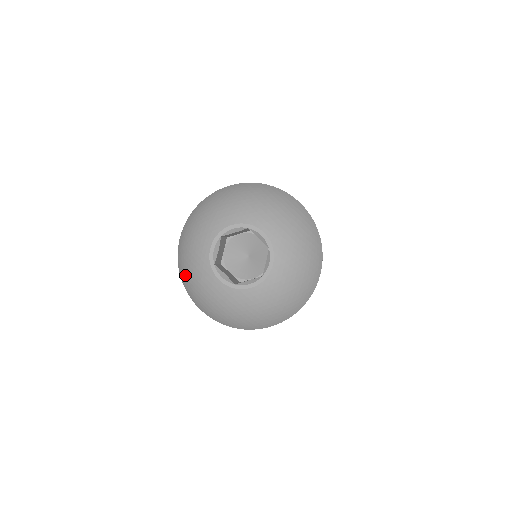
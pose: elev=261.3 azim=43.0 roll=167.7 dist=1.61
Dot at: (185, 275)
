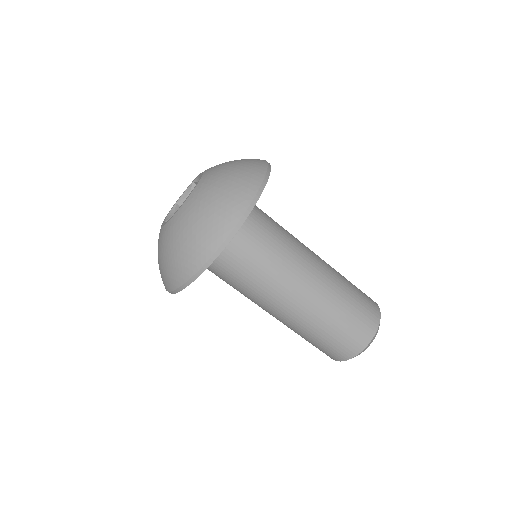
Dot at: occluded
